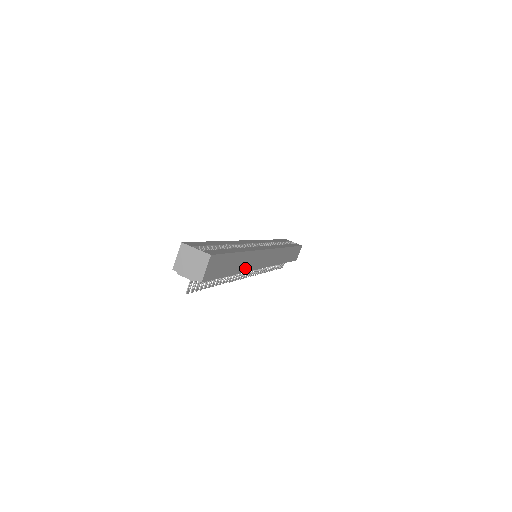
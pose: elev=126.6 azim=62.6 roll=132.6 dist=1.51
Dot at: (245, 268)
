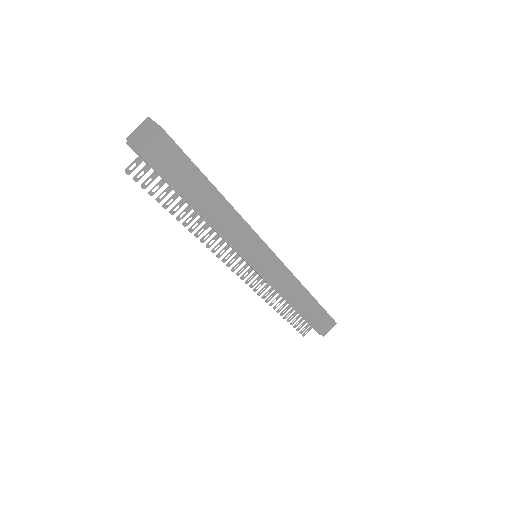
Dot at: (221, 226)
